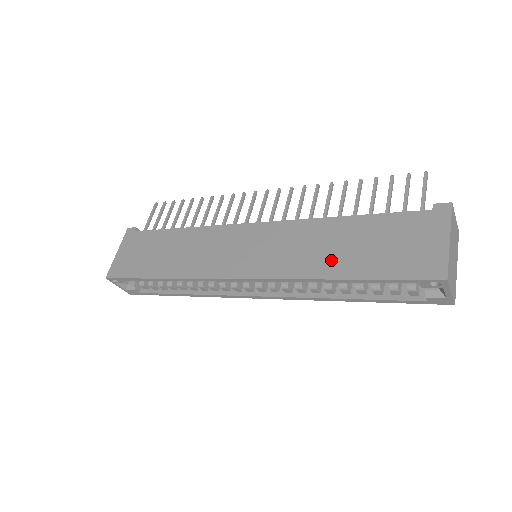
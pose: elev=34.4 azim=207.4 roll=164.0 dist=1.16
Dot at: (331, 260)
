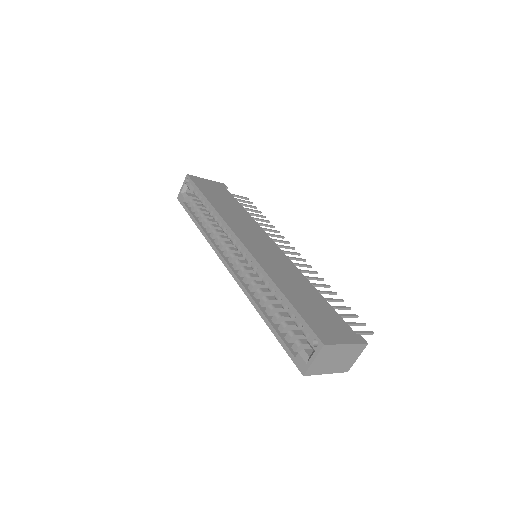
Dot at: (289, 286)
